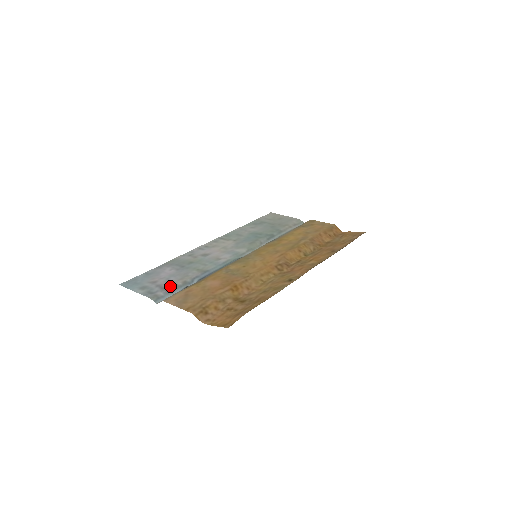
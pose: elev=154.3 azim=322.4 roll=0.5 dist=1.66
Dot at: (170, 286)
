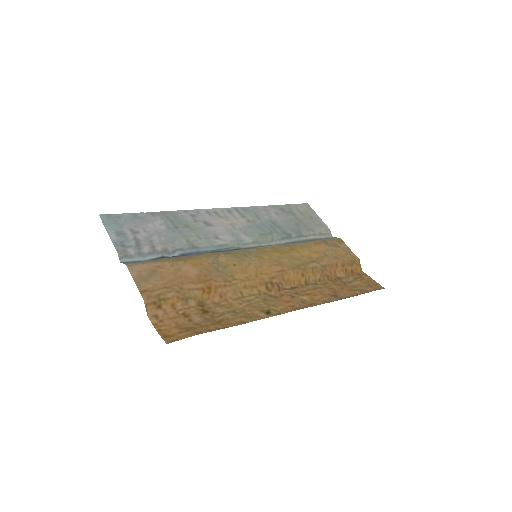
Dot at: (147, 247)
